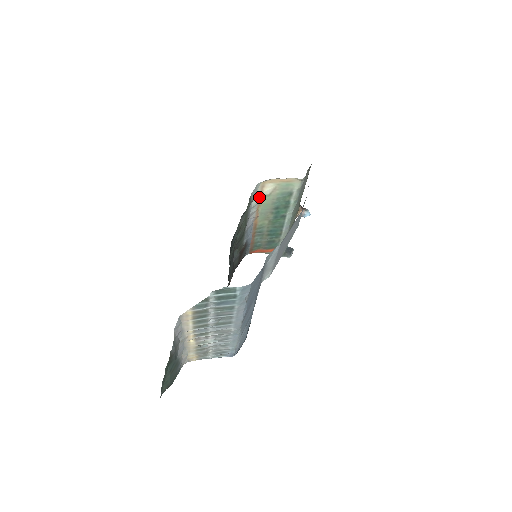
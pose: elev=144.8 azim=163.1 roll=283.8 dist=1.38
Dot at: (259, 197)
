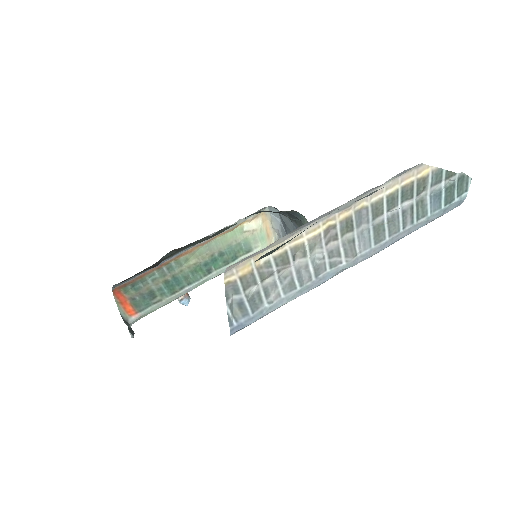
Dot at: (240, 223)
